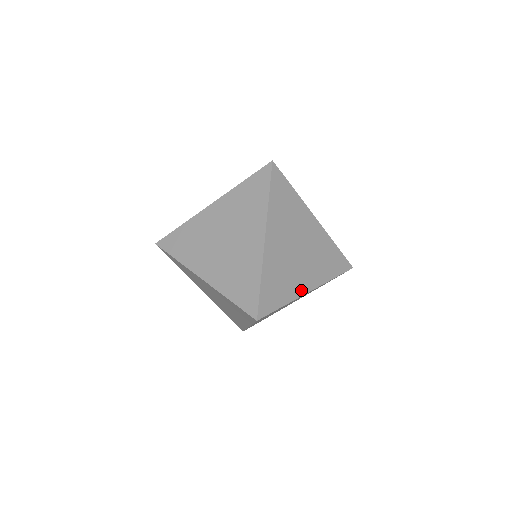
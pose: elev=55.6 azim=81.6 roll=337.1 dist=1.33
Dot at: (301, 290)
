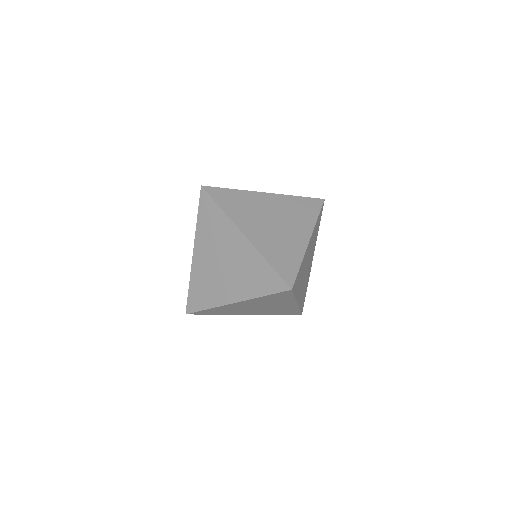
Dot at: (298, 297)
